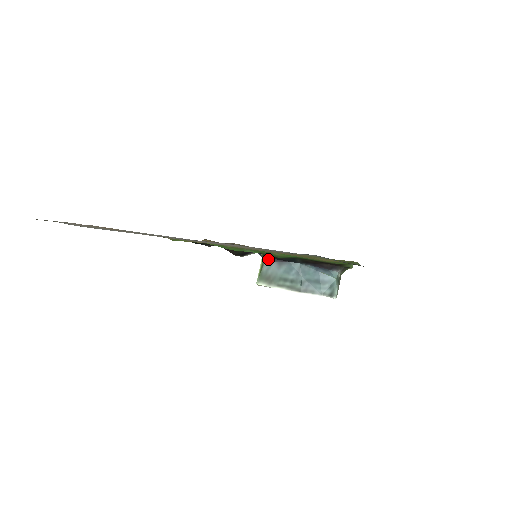
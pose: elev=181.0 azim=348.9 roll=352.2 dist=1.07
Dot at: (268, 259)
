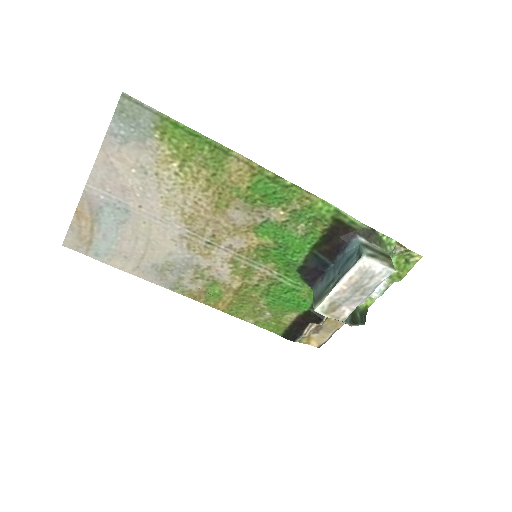
Dot at: (313, 285)
